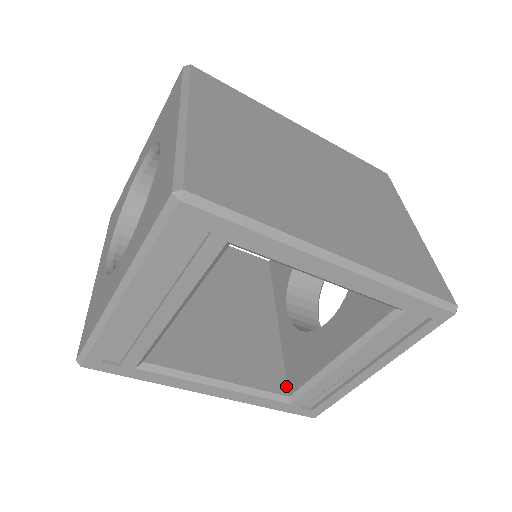
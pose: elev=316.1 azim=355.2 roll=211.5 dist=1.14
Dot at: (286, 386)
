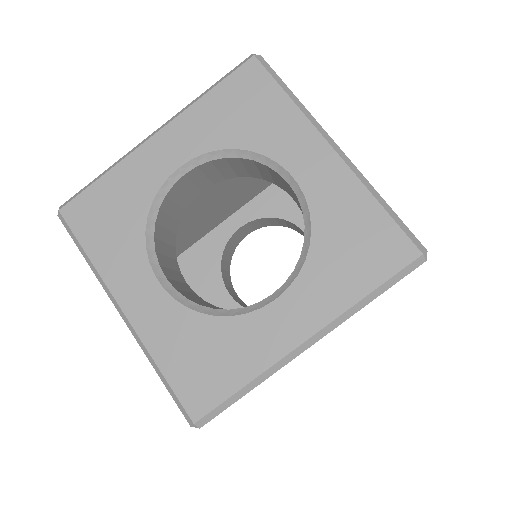
Dot at: occluded
